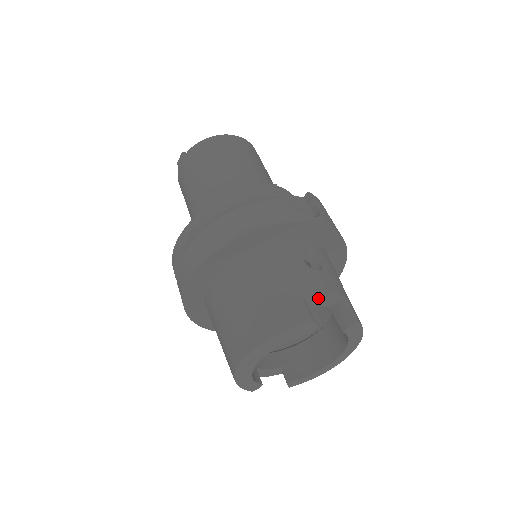
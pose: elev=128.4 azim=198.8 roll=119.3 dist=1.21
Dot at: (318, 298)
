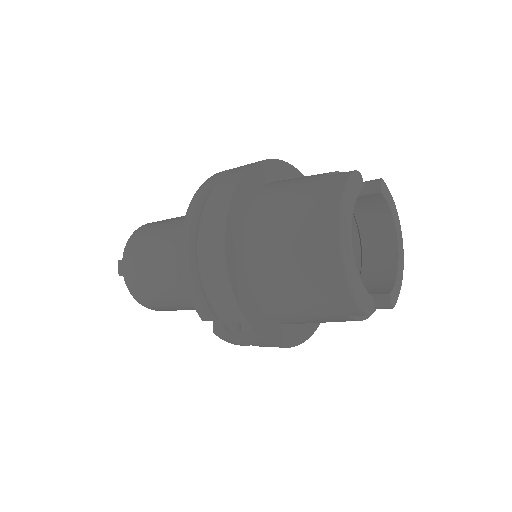
Dot at: occluded
